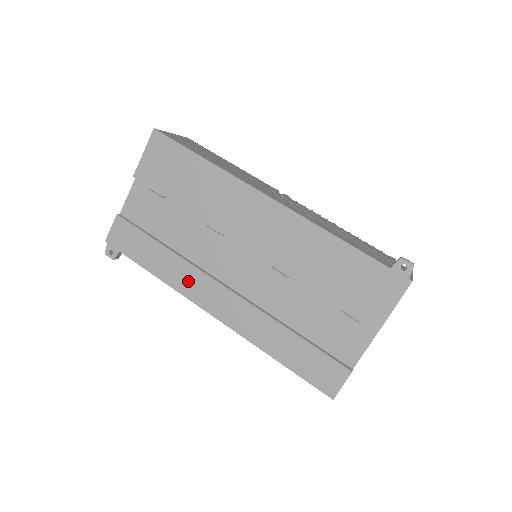
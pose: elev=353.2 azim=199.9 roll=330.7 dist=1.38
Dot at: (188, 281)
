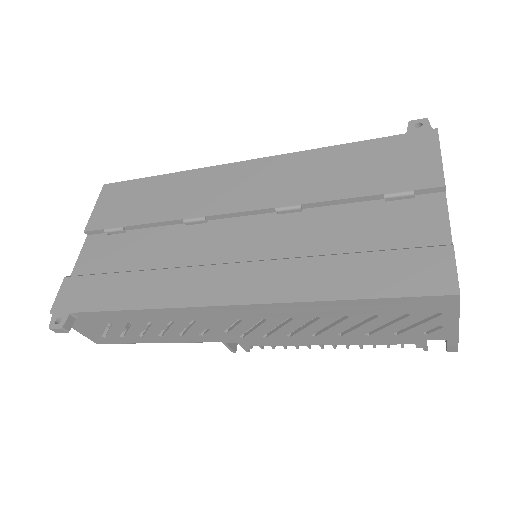
Dot at: (174, 287)
